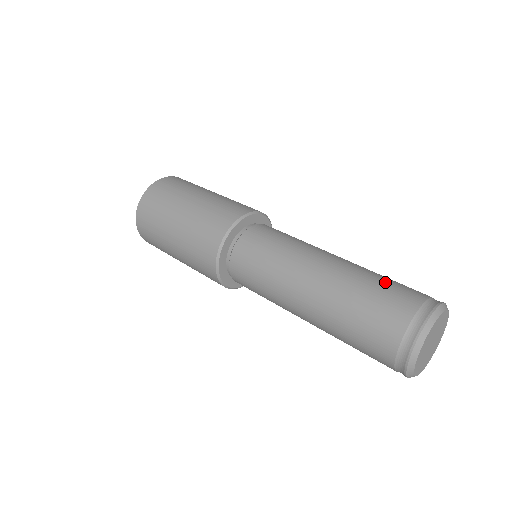
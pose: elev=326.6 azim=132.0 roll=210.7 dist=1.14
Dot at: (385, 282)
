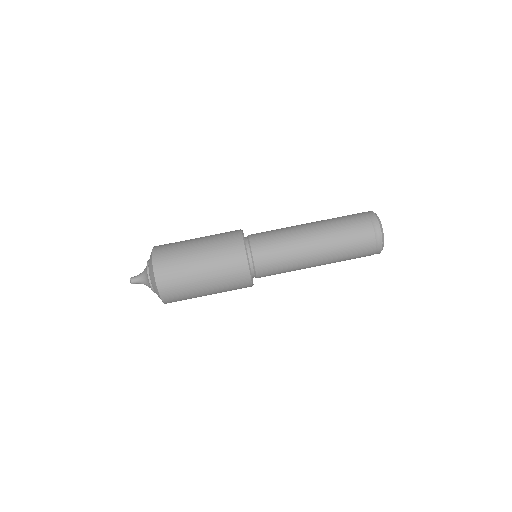
Dot at: (350, 232)
